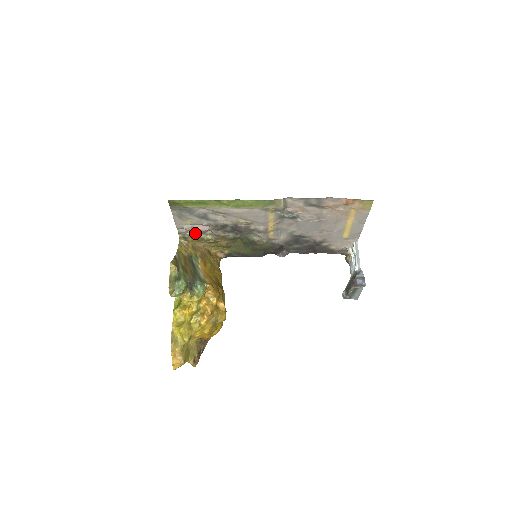
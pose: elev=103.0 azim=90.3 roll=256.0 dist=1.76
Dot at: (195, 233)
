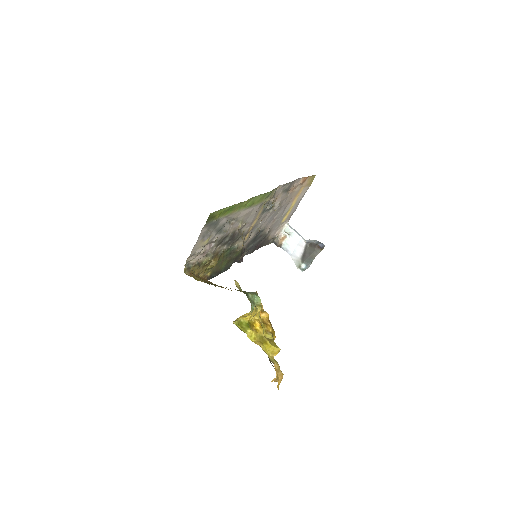
Dot at: (200, 257)
